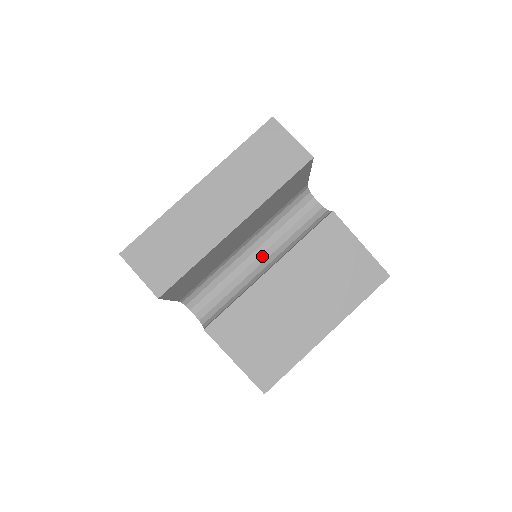
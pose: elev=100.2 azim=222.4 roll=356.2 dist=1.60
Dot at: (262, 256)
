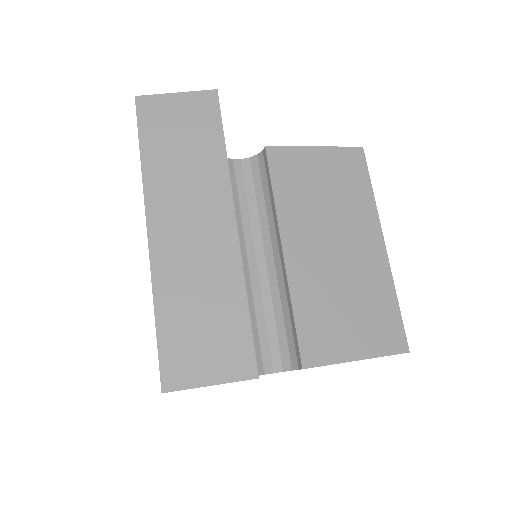
Dot at: (257, 253)
